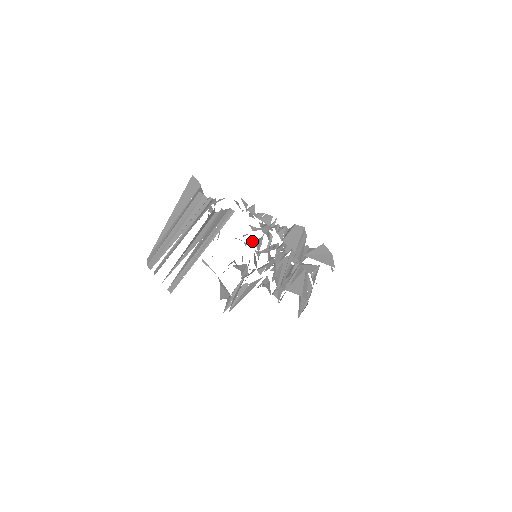
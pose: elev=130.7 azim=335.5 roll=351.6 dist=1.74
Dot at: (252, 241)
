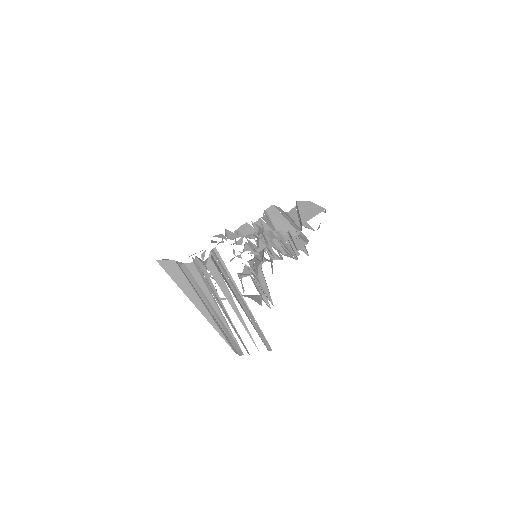
Dot at: (244, 251)
